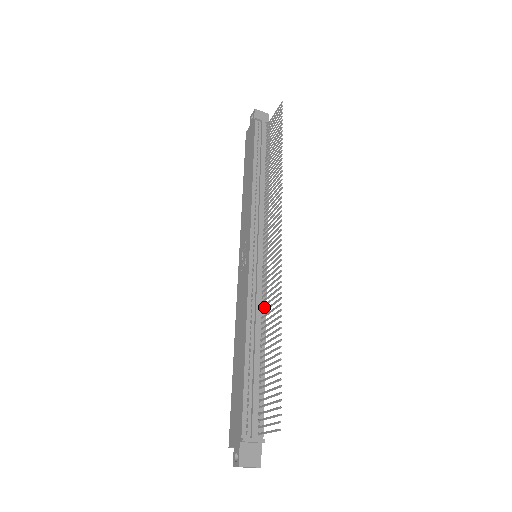
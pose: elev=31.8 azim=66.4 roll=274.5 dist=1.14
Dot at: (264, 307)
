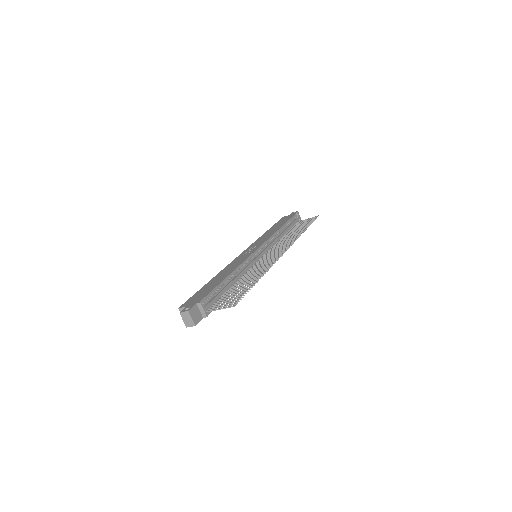
Dot at: occluded
